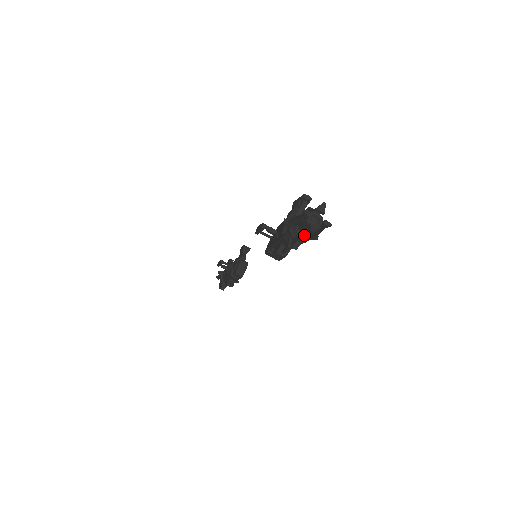
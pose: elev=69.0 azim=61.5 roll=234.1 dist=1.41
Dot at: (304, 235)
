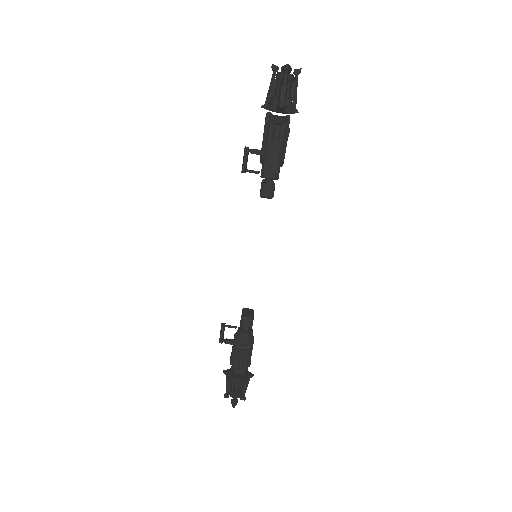
Dot at: (283, 83)
